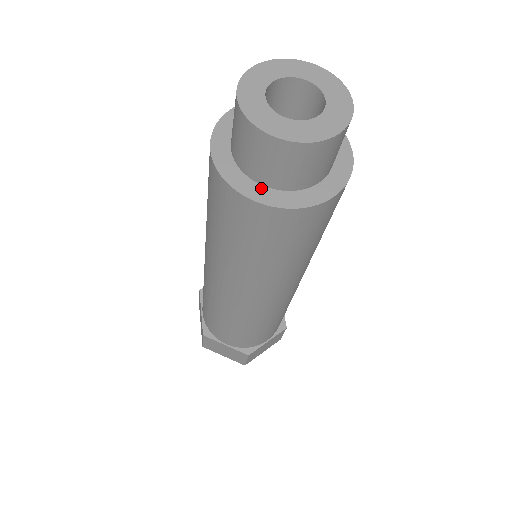
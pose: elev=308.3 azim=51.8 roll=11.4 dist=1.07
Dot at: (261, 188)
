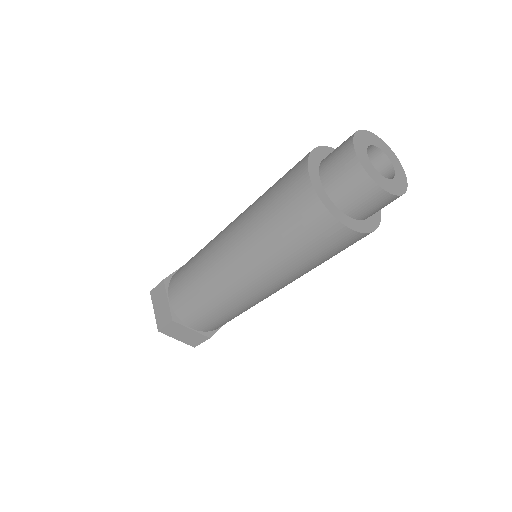
Dot at: (345, 216)
